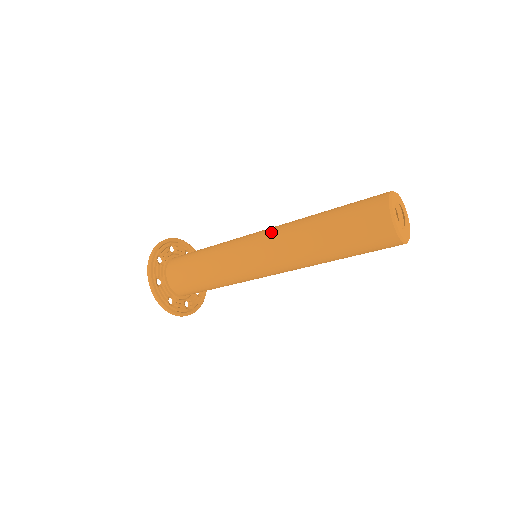
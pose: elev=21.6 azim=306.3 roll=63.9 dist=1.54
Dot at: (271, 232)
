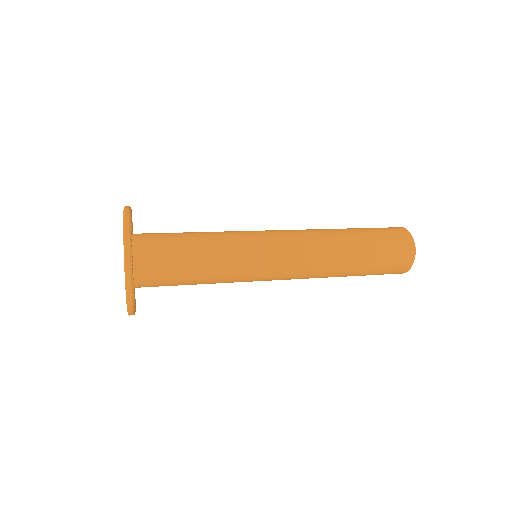
Dot at: (299, 266)
